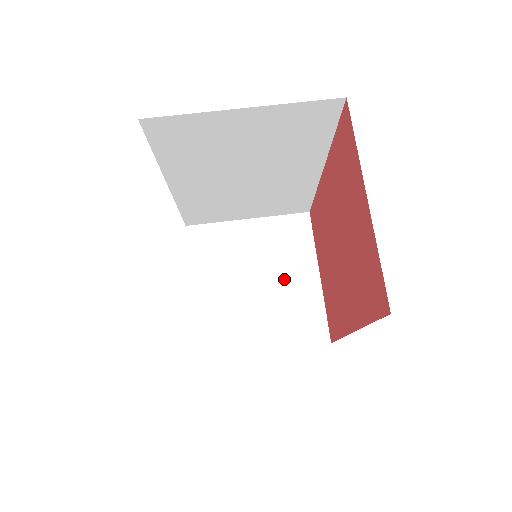
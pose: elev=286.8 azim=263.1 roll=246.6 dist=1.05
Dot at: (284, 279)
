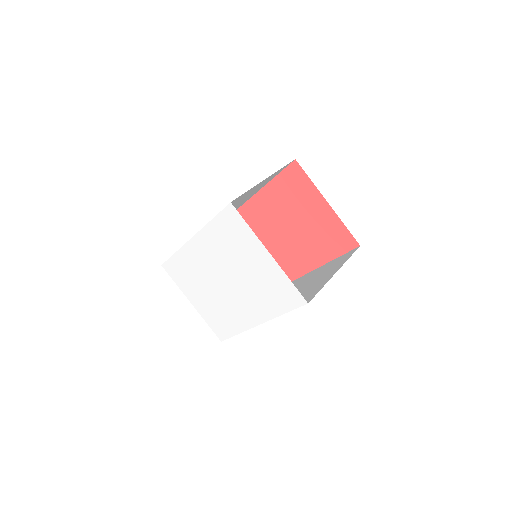
Dot at: occluded
